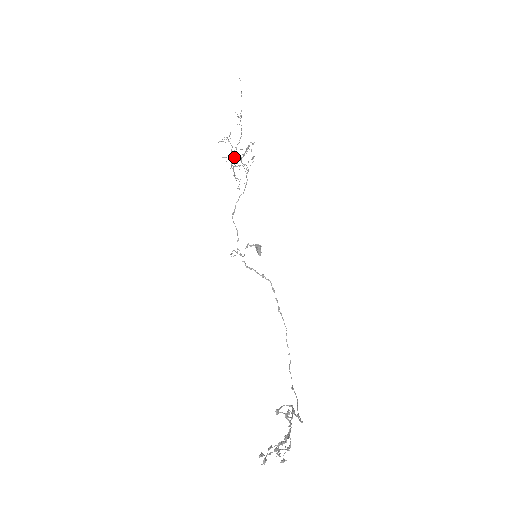
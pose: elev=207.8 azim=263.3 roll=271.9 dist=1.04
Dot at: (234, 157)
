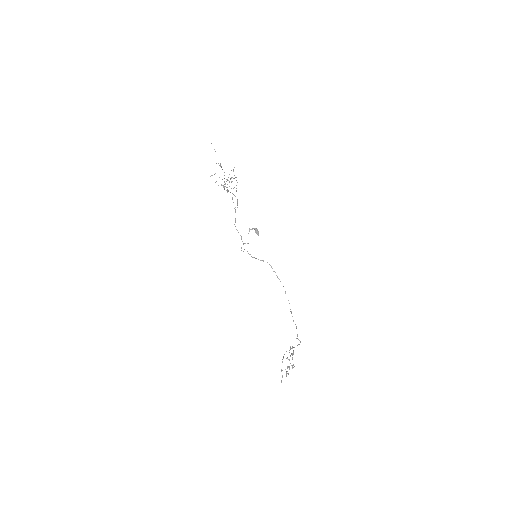
Dot at: occluded
